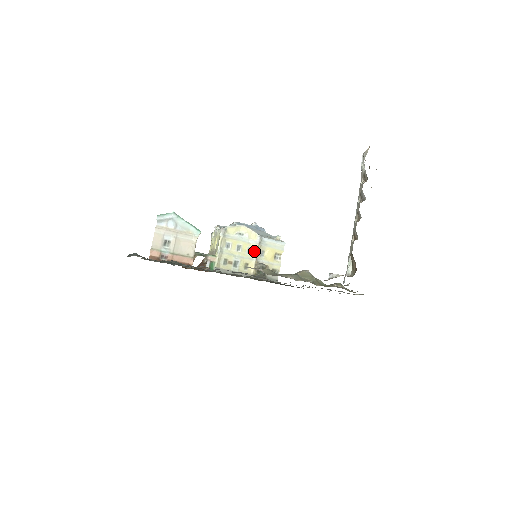
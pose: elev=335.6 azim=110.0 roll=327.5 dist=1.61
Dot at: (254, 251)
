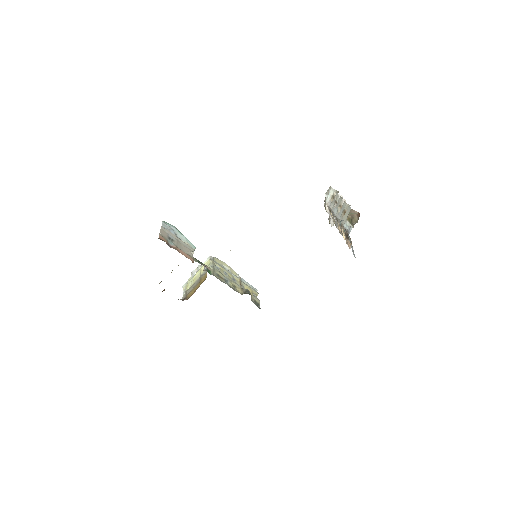
Dot at: (237, 281)
